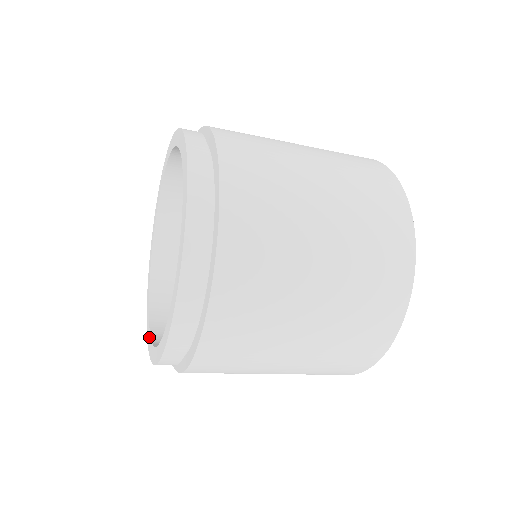
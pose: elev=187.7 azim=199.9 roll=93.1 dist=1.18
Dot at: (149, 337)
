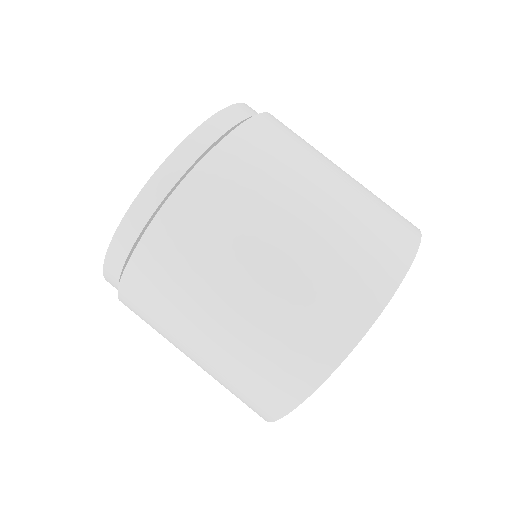
Dot at: occluded
